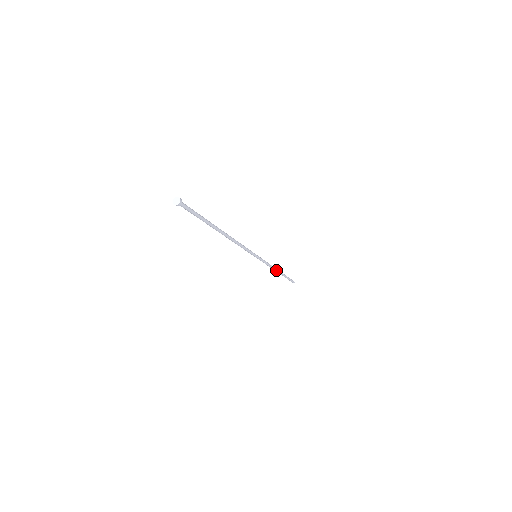
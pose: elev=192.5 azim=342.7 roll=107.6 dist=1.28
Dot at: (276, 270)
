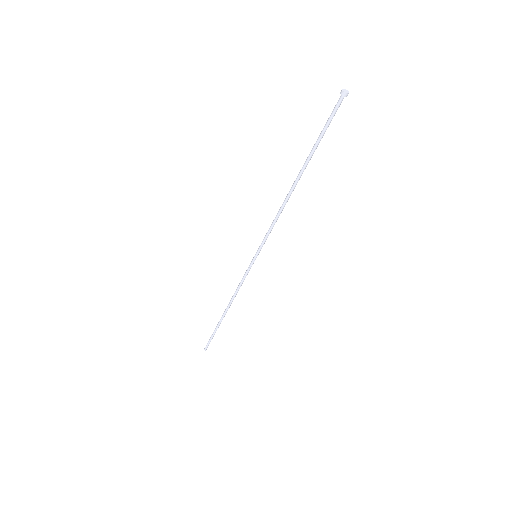
Dot at: (231, 303)
